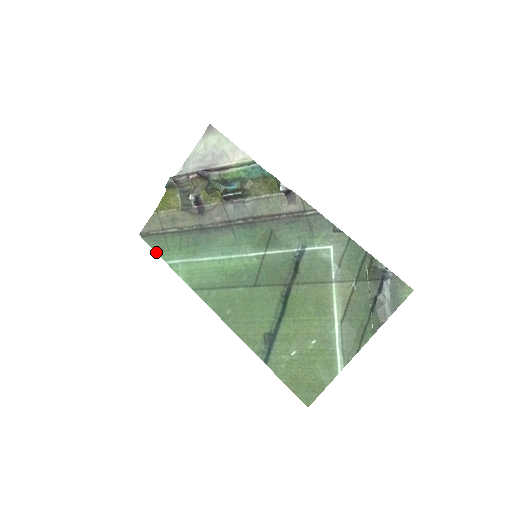
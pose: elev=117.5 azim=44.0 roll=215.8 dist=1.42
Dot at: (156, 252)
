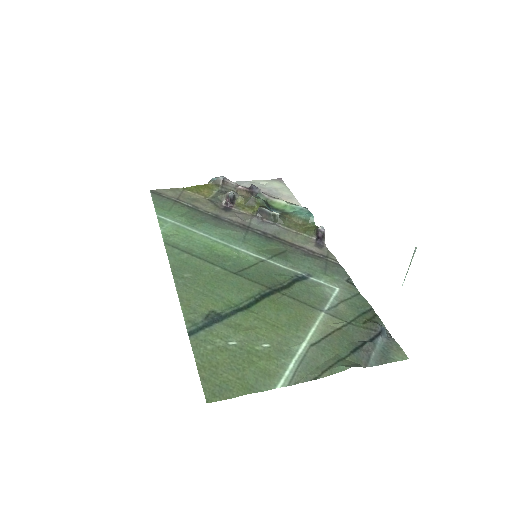
Dot at: (154, 205)
